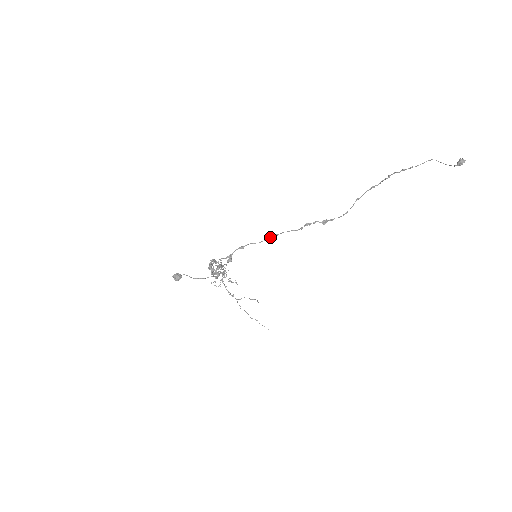
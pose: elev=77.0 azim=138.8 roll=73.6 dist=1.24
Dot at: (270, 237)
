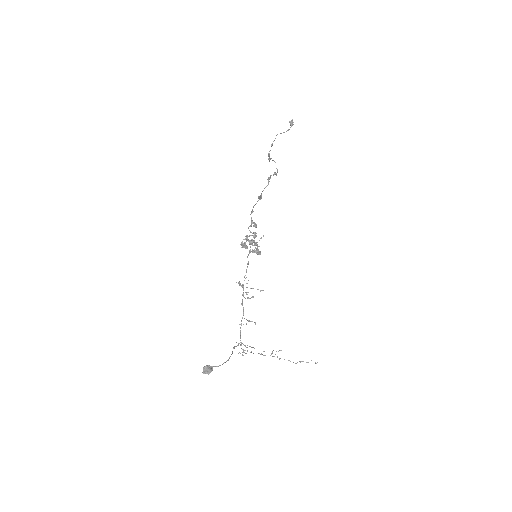
Dot at: (259, 197)
